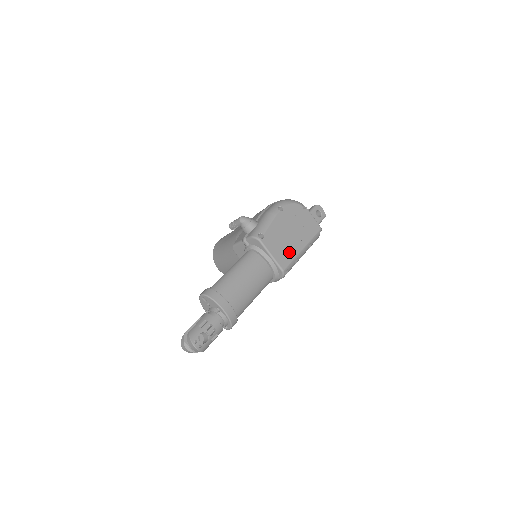
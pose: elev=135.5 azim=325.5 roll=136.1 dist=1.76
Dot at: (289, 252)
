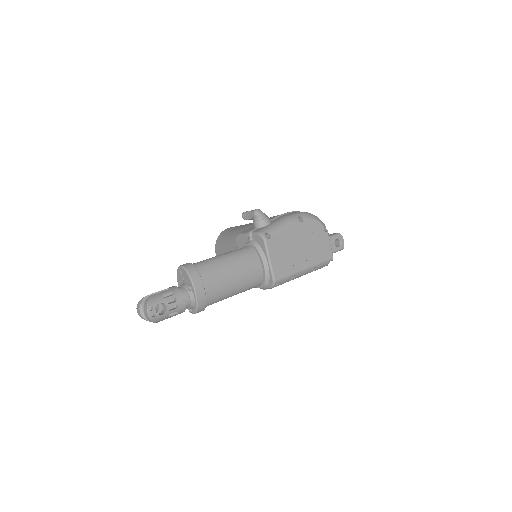
Dot at: (289, 265)
